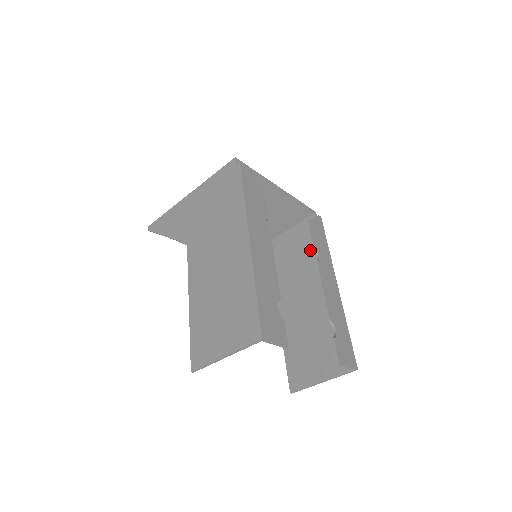
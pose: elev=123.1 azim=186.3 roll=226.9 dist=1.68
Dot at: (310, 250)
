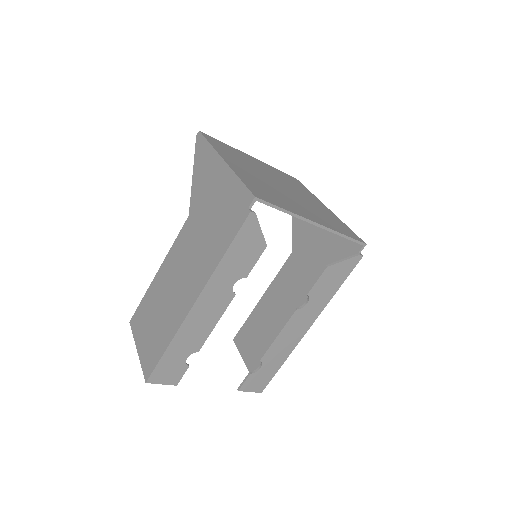
Dot at: occluded
